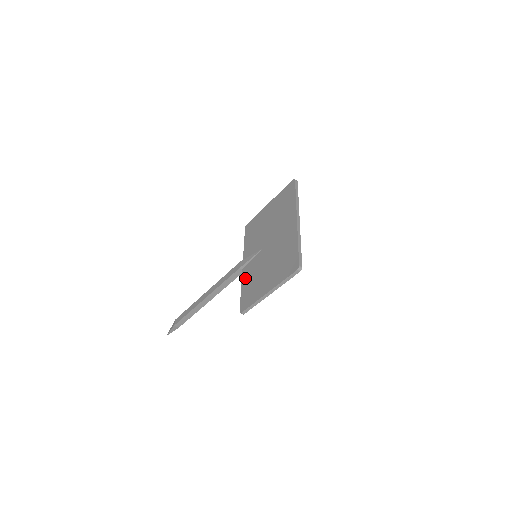
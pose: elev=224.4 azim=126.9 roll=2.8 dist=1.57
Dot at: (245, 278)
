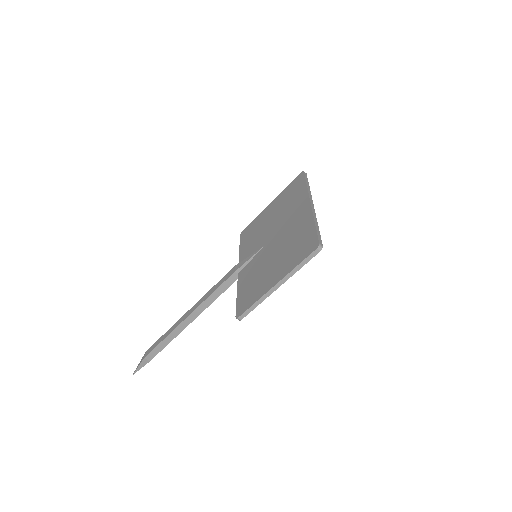
Dot at: (242, 281)
